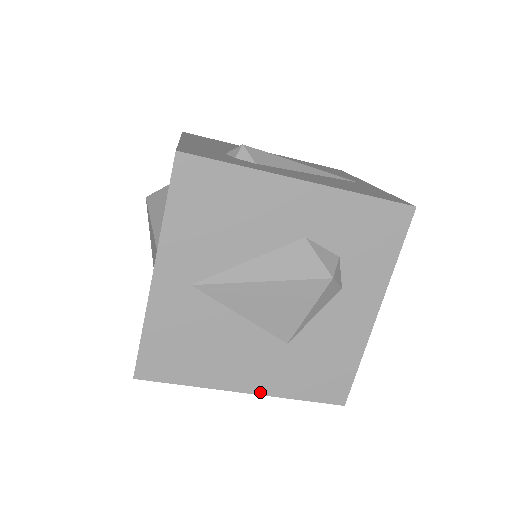
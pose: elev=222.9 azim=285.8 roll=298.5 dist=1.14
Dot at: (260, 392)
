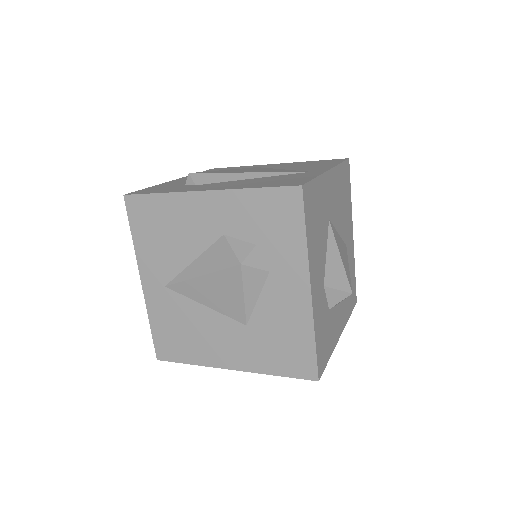
Dot at: (243, 369)
